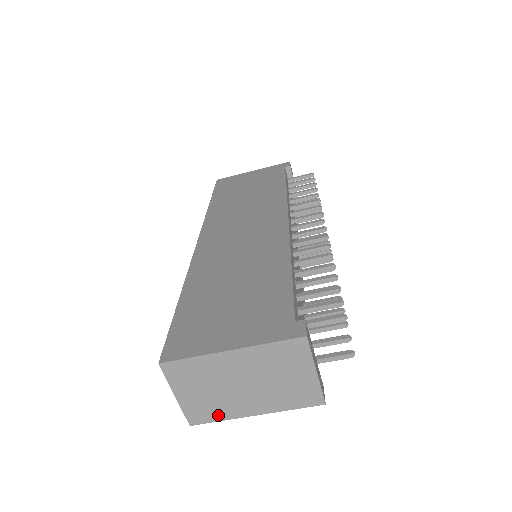
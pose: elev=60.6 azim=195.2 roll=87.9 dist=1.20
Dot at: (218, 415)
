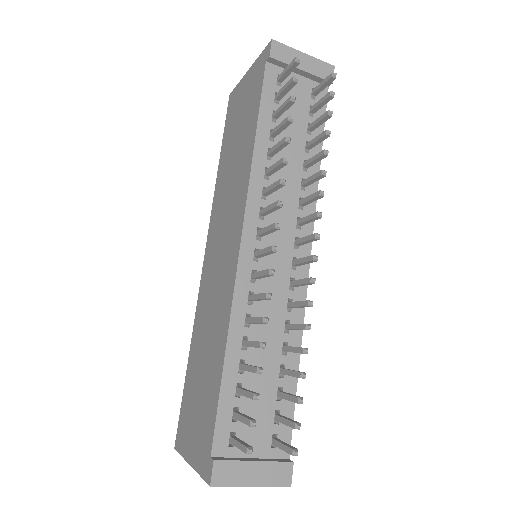
Dot at: occluded
